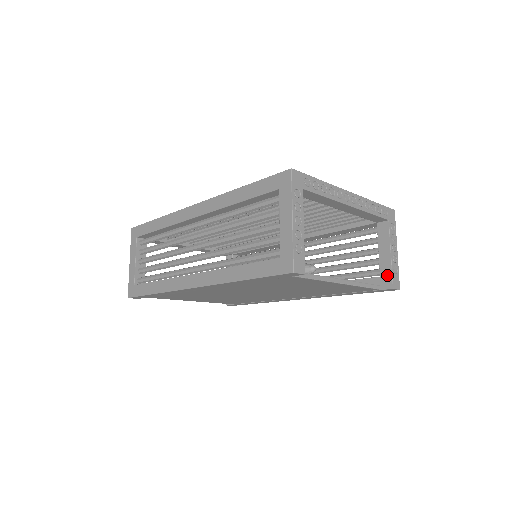
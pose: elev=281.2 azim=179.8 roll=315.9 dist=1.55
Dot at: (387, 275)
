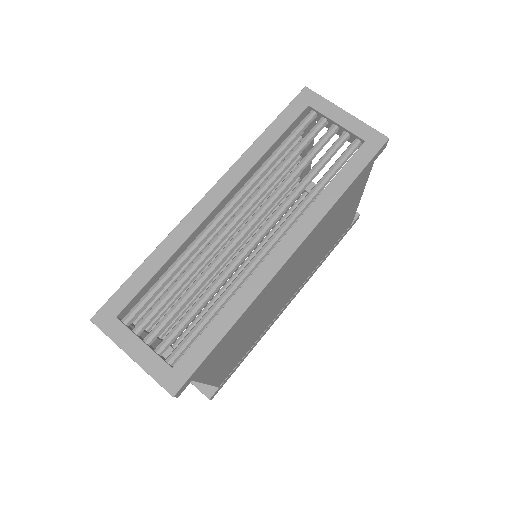
Dot at: occluded
